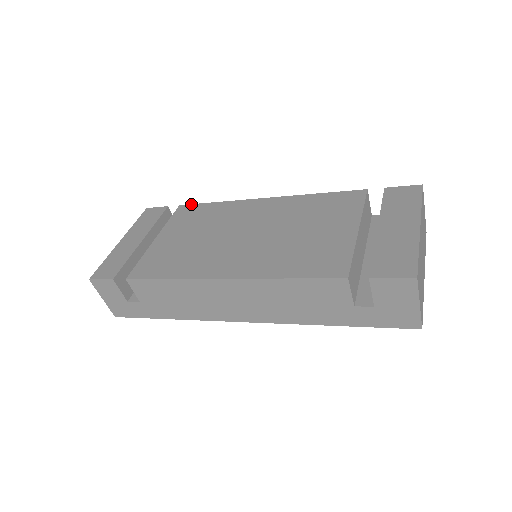
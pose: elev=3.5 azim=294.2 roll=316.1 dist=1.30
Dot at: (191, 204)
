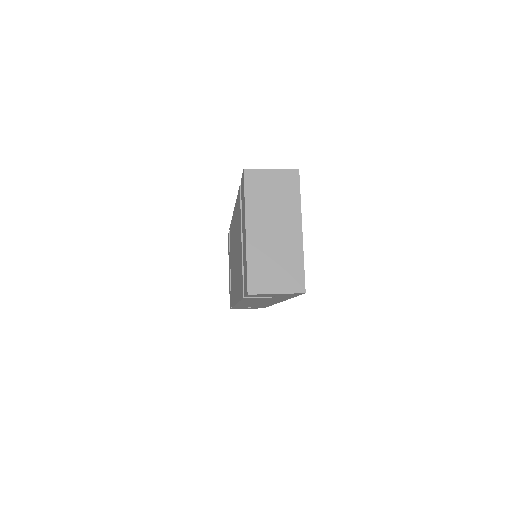
Dot at: occluded
